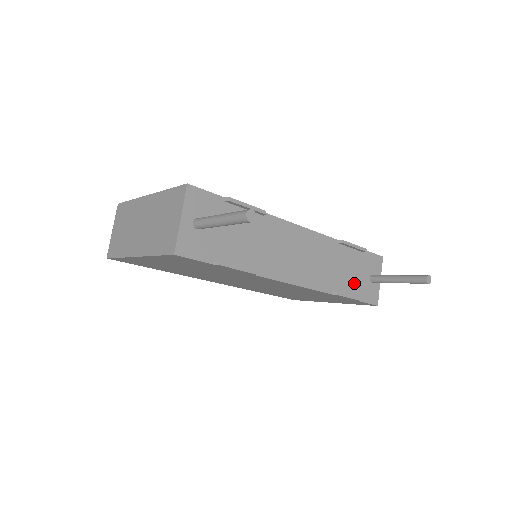
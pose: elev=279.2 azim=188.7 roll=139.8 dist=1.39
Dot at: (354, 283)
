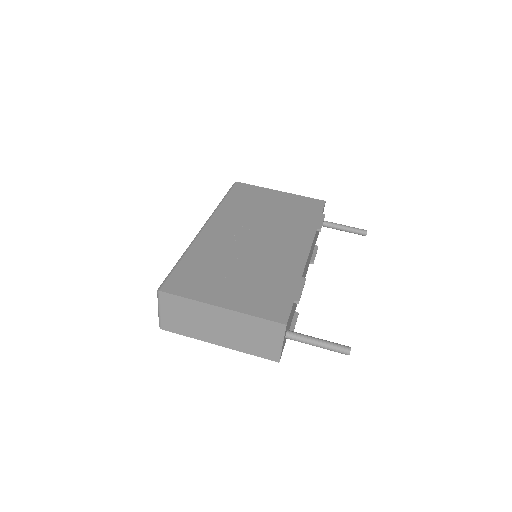
Dot at: occluded
